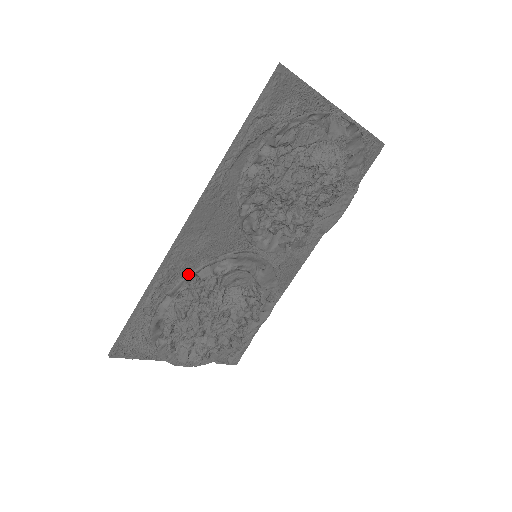
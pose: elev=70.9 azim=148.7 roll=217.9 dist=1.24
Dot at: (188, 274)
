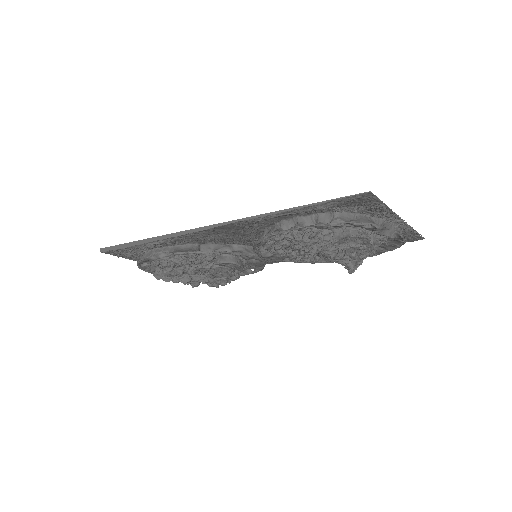
Dot at: (191, 252)
